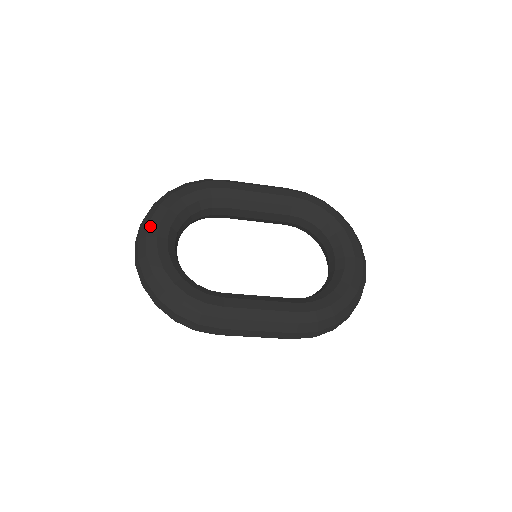
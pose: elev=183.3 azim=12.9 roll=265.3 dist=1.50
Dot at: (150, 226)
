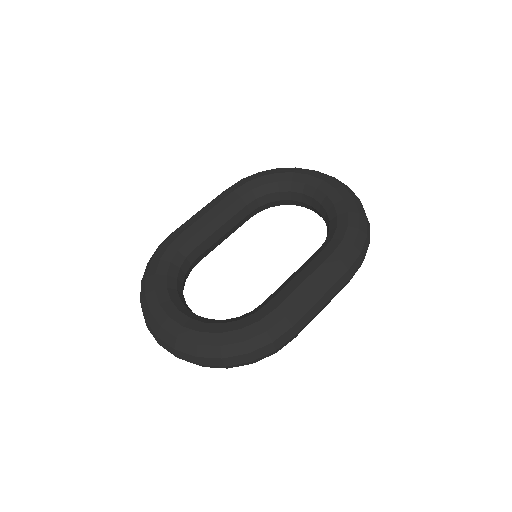
Dot at: (155, 316)
